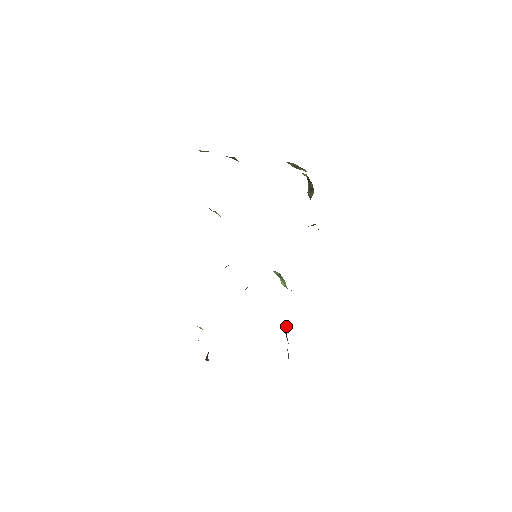
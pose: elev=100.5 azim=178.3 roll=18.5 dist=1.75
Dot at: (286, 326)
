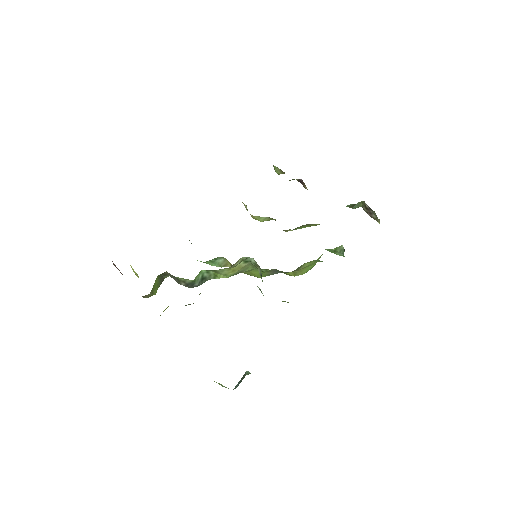
Dot at: occluded
